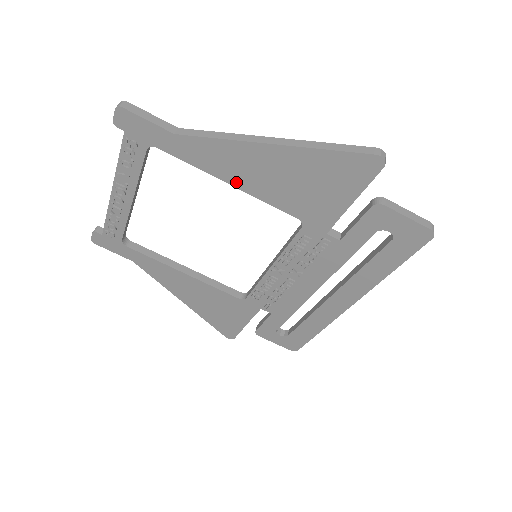
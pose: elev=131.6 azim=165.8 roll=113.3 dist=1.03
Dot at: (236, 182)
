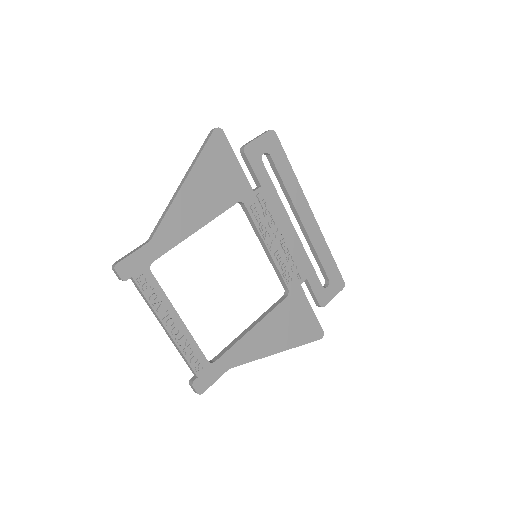
Dot at: (198, 225)
